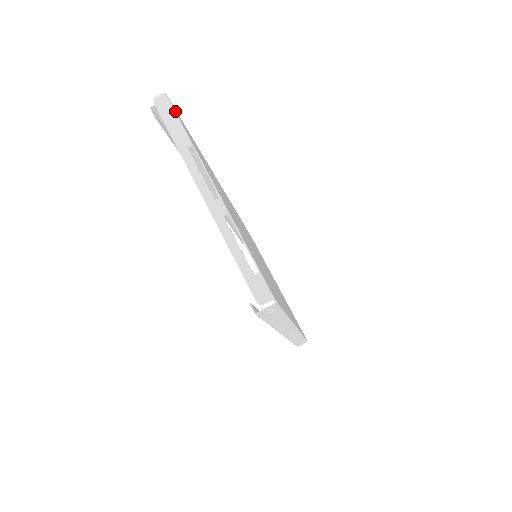
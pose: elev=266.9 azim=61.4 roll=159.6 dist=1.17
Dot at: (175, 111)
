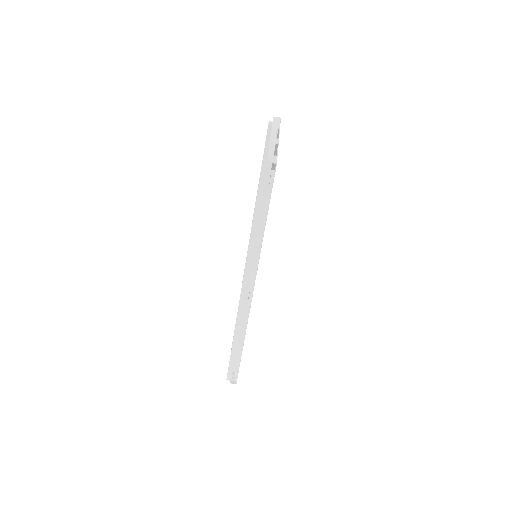
Dot at: (280, 122)
